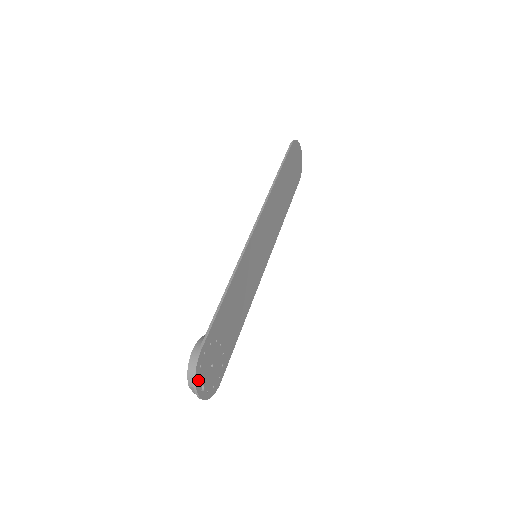
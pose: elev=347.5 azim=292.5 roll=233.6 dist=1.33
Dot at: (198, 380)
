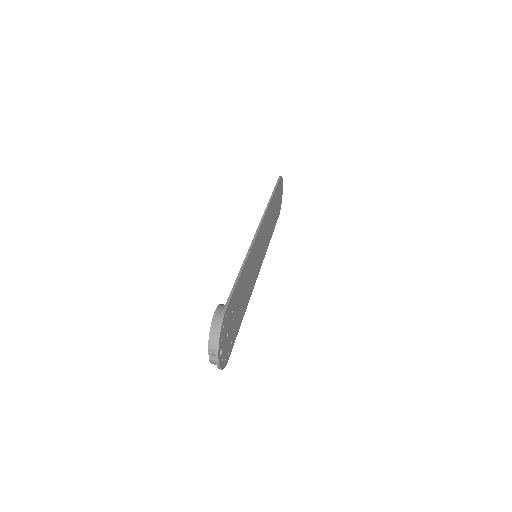
Dot at: (220, 340)
